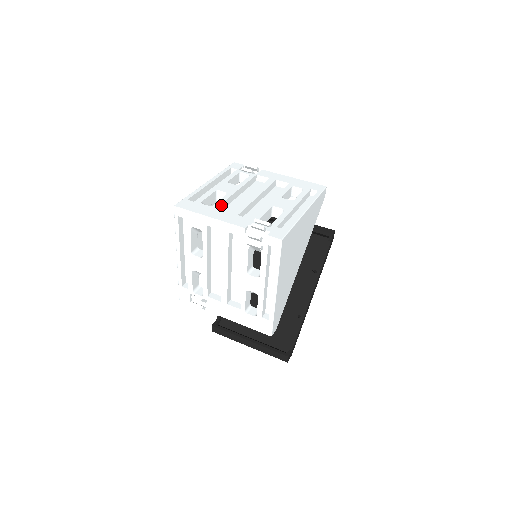
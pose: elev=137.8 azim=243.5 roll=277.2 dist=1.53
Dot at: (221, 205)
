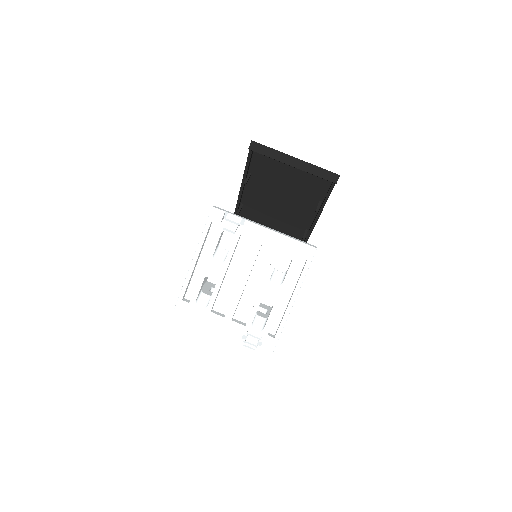
Dot at: (214, 302)
